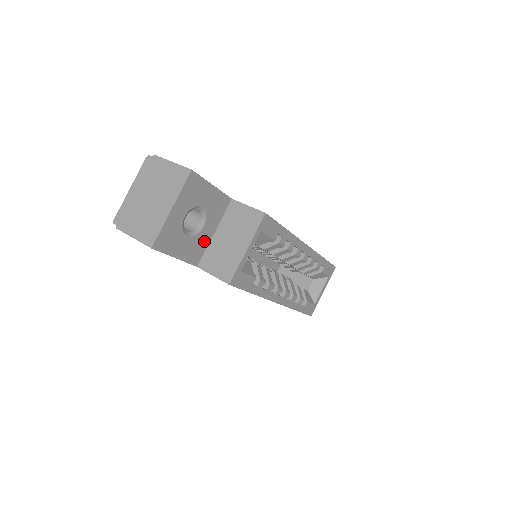
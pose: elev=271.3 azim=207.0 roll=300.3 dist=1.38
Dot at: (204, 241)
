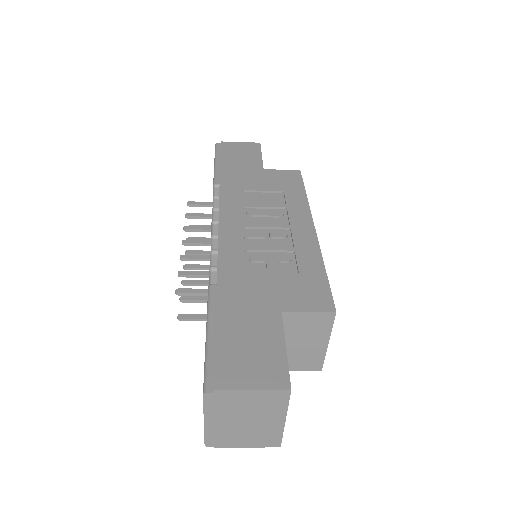
Dot at: occluded
